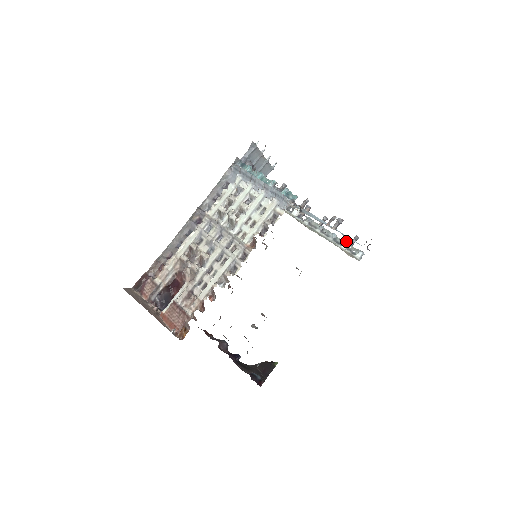
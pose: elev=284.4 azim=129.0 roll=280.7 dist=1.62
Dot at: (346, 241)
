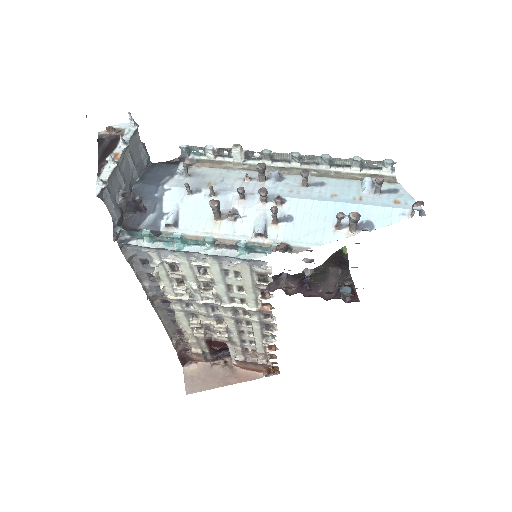
Dot at: (352, 160)
